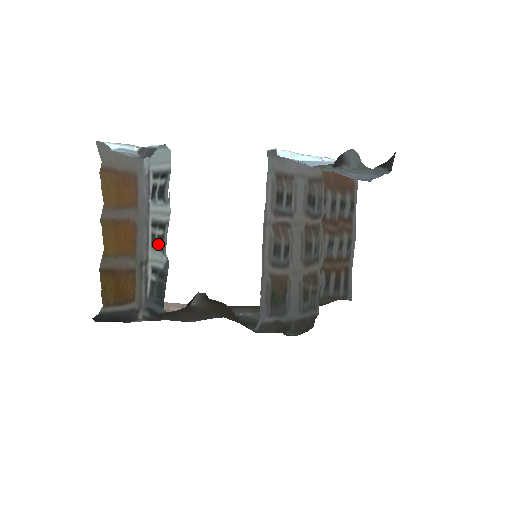
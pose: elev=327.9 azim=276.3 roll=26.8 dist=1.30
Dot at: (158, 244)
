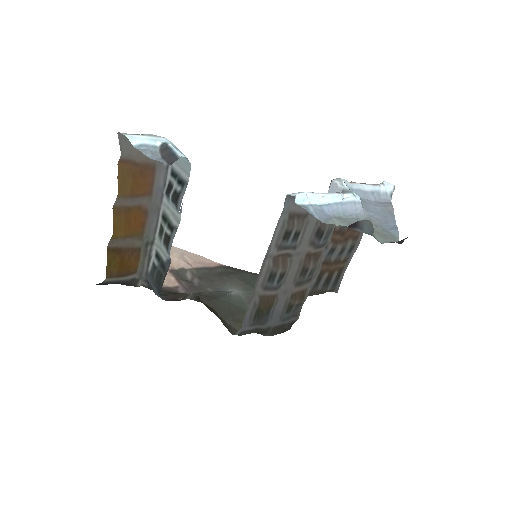
Dot at: (164, 240)
